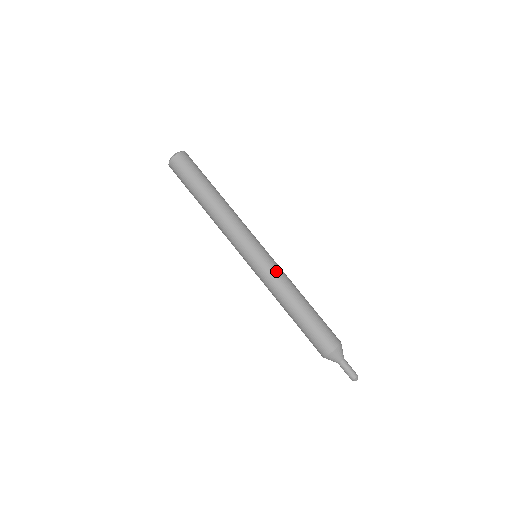
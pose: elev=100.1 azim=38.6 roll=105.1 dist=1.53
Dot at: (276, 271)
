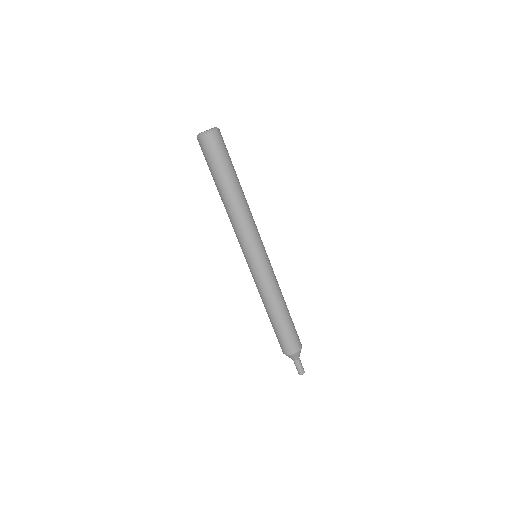
Dot at: (274, 274)
